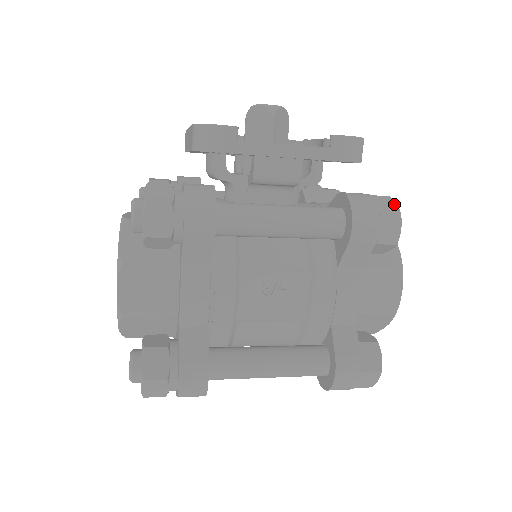
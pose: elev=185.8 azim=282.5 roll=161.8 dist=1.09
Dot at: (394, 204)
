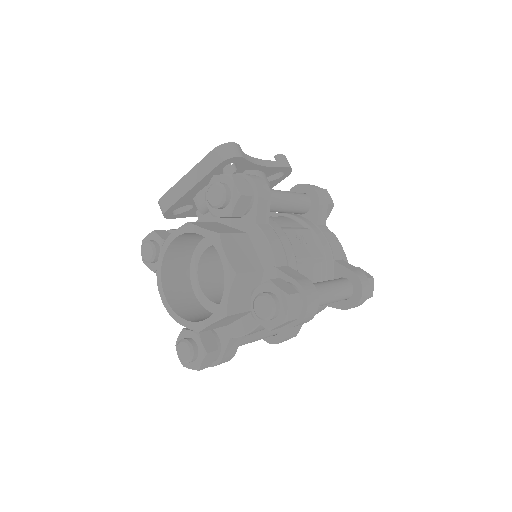
Dot at: occluded
